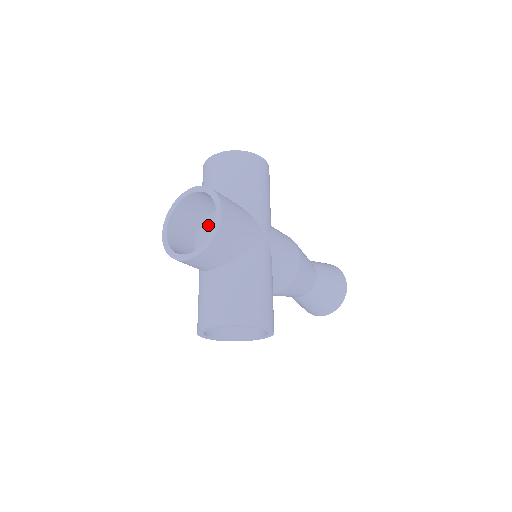
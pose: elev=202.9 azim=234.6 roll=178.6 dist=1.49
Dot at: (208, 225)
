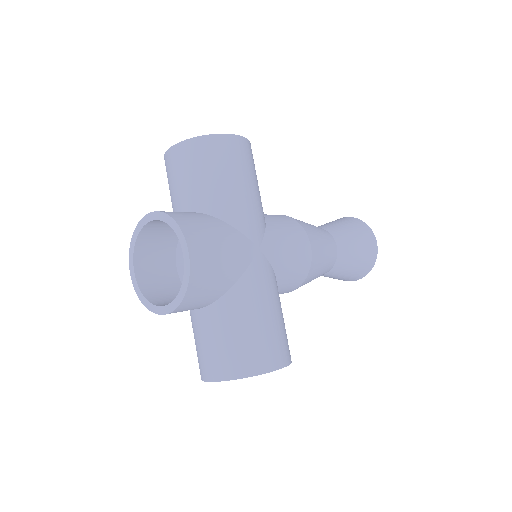
Dot at: occluded
